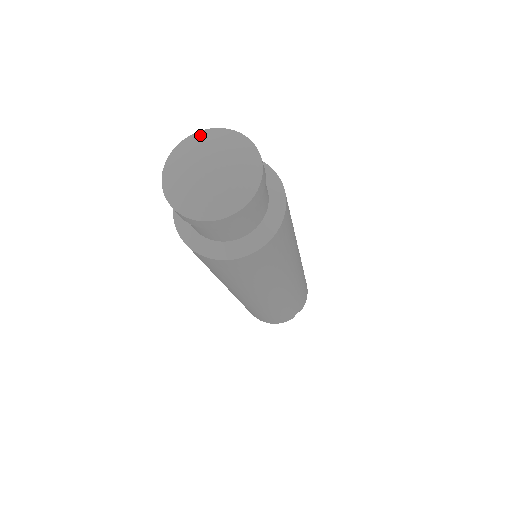
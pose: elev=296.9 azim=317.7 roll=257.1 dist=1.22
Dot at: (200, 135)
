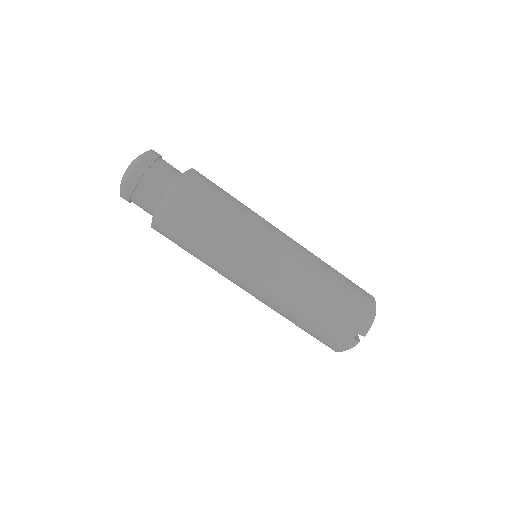
Dot at: occluded
